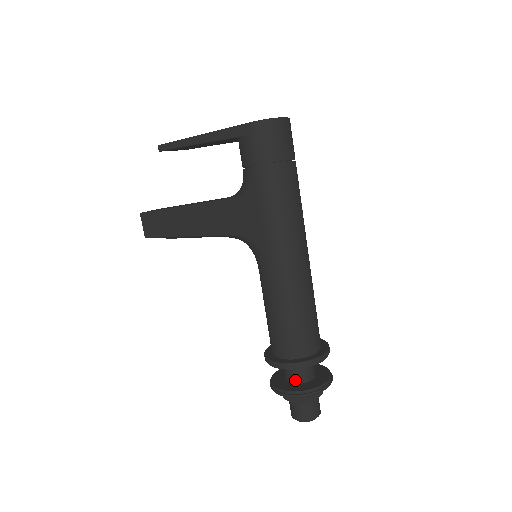
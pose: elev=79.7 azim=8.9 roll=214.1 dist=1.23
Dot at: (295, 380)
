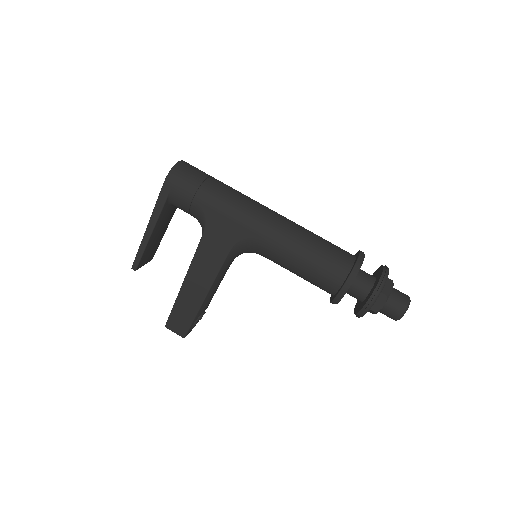
Dot at: (366, 291)
